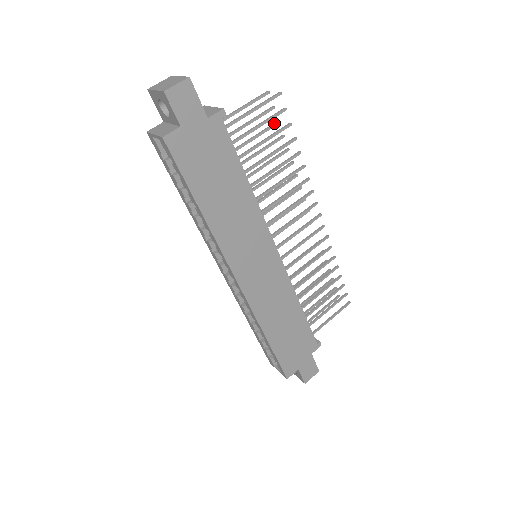
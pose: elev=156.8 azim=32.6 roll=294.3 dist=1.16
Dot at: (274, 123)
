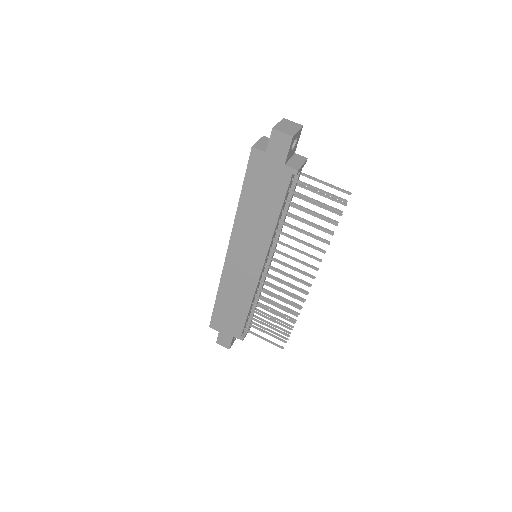
Dot at: occluded
